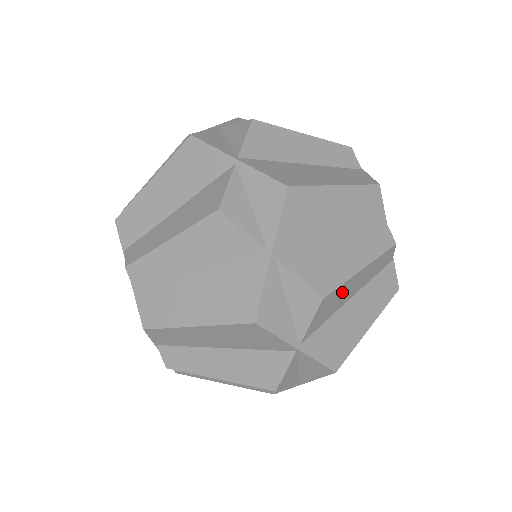
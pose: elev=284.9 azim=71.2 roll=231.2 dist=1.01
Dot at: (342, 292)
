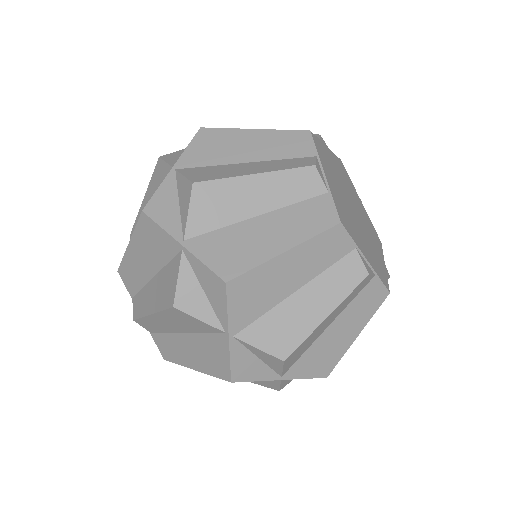
Dot at: (310, 338)
